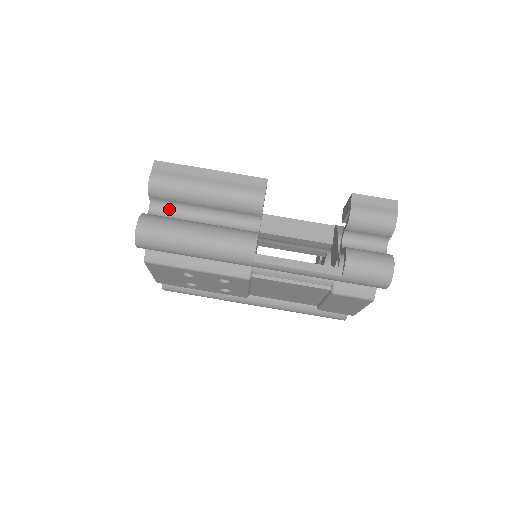
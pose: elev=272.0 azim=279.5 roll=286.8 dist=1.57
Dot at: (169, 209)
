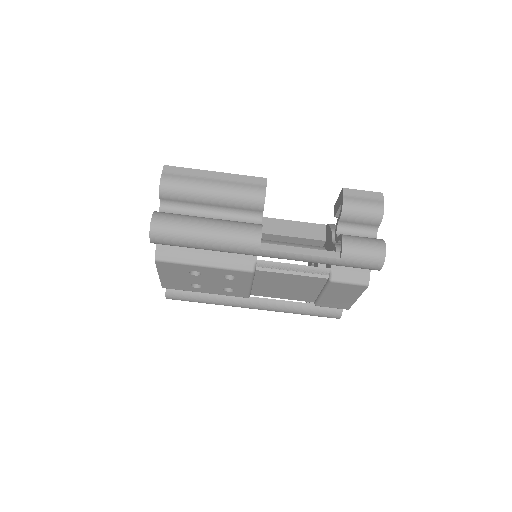
Dot at: (178, 209)
